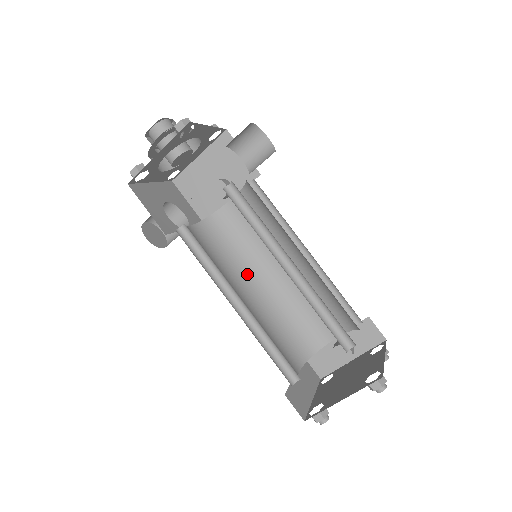
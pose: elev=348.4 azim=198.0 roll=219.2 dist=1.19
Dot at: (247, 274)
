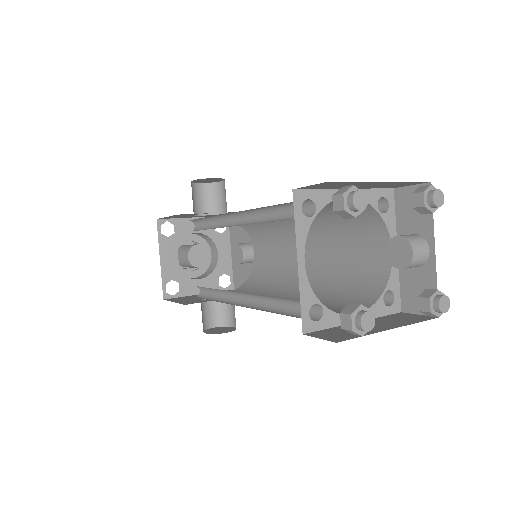
Dot at: (286, 287)
